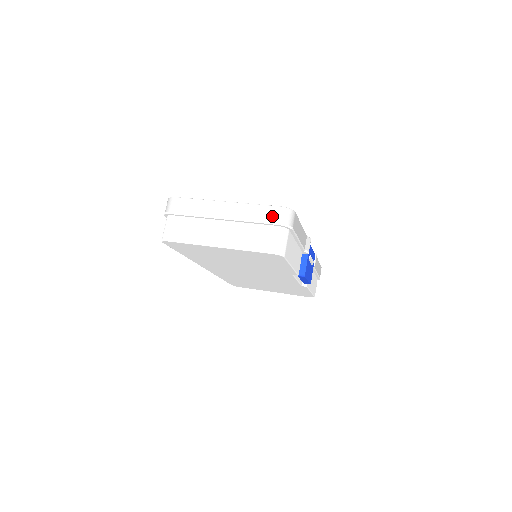
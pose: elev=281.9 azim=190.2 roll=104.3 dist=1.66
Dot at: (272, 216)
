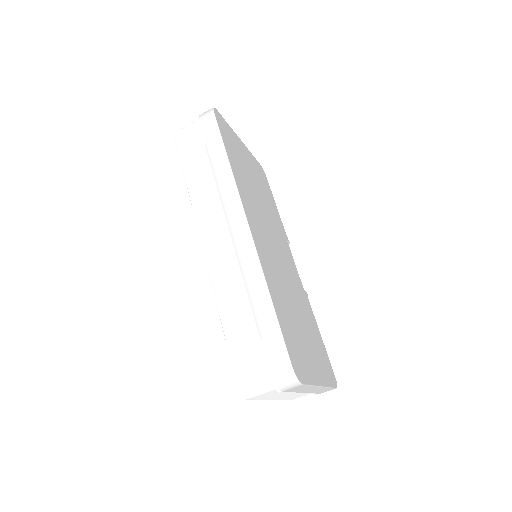
Dot at: occluded
